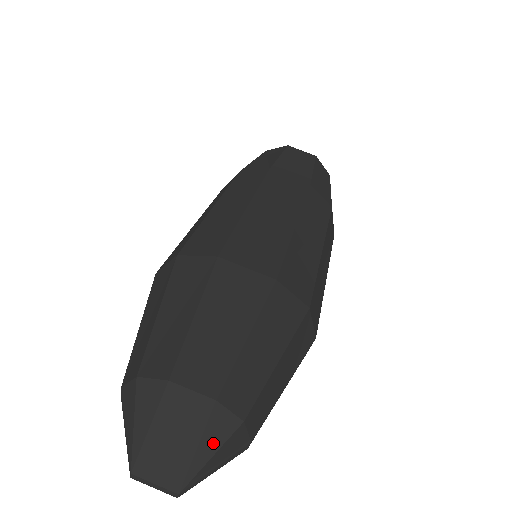
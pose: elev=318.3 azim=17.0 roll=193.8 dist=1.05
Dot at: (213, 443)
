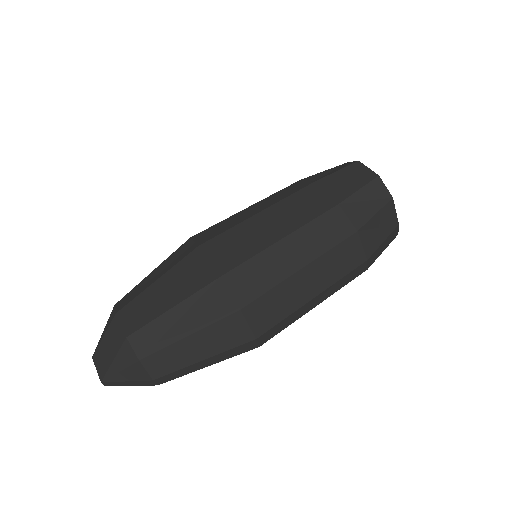
Dot at: (121, 363)
